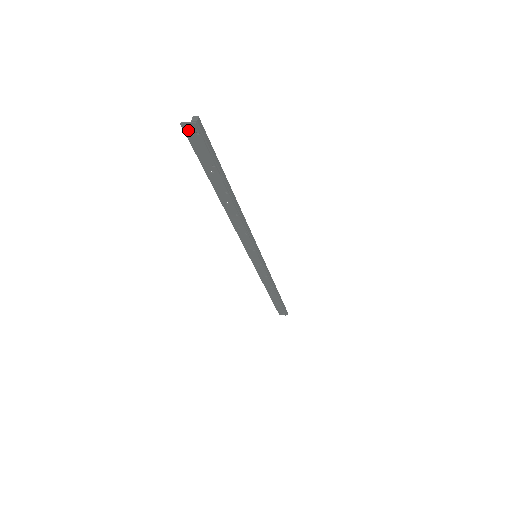
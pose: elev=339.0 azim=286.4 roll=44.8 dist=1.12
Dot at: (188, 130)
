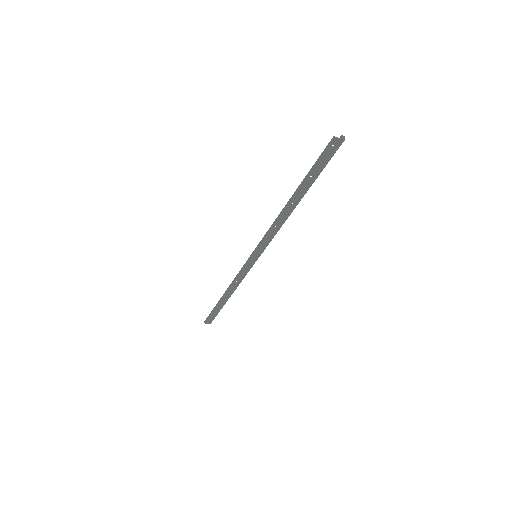
Dot at: (333, 143)
